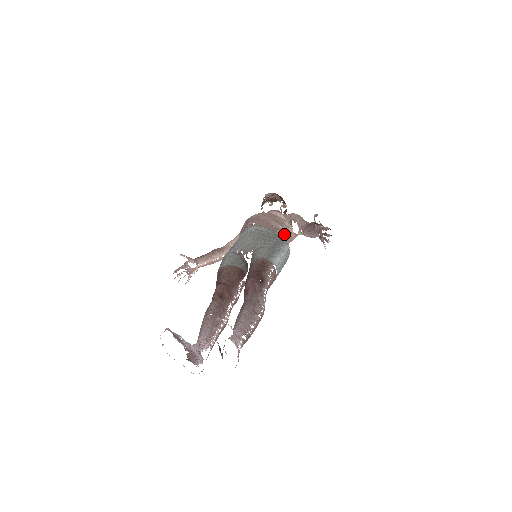
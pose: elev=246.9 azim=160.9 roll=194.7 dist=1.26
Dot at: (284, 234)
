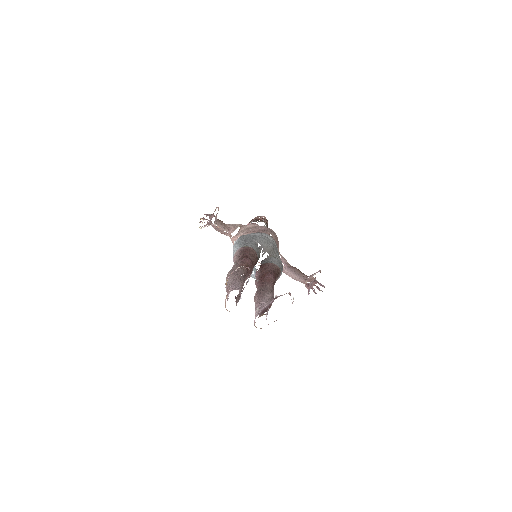
Dot at: occluded
